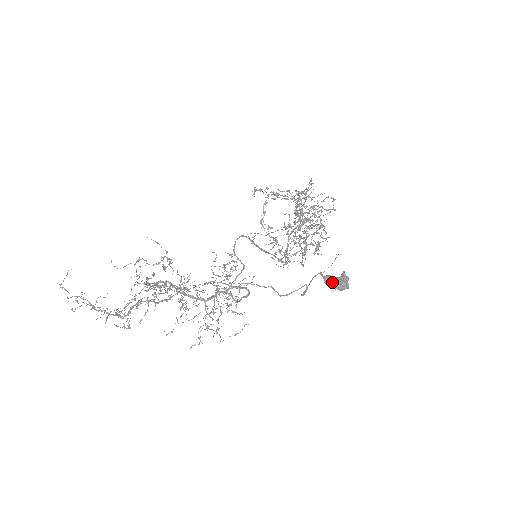
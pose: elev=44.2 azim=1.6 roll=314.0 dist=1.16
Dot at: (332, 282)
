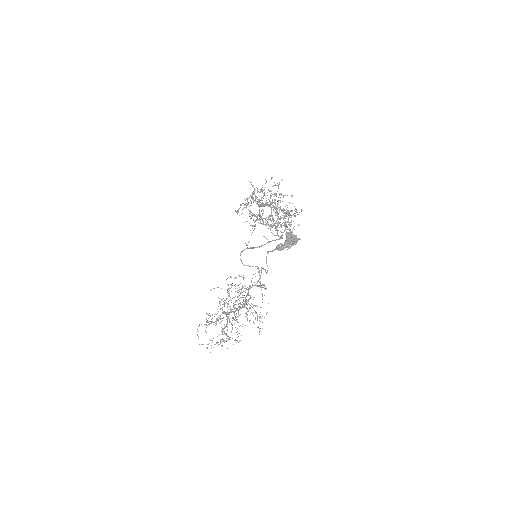
Dot at: (284, 246)
